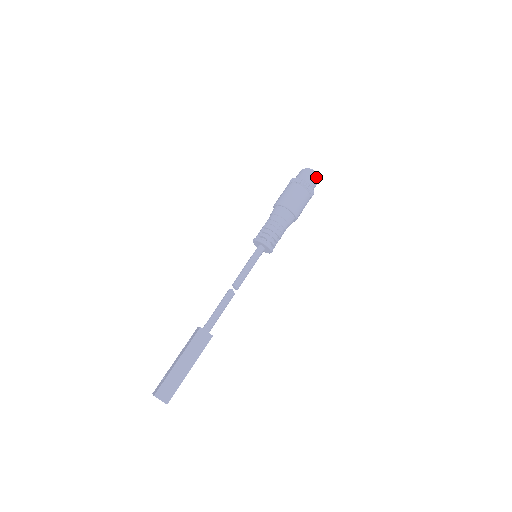
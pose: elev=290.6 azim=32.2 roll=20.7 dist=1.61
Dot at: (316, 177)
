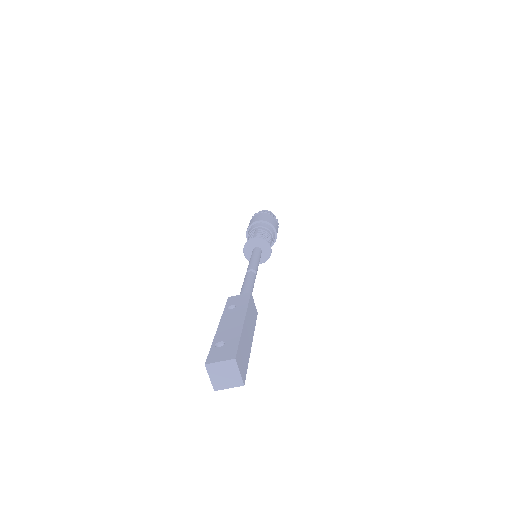
Dot at: occluded
